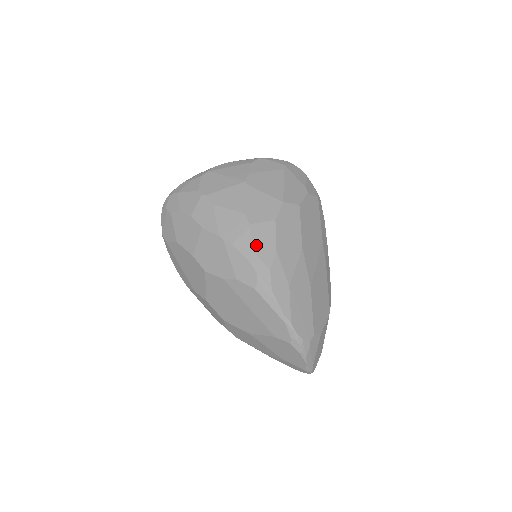
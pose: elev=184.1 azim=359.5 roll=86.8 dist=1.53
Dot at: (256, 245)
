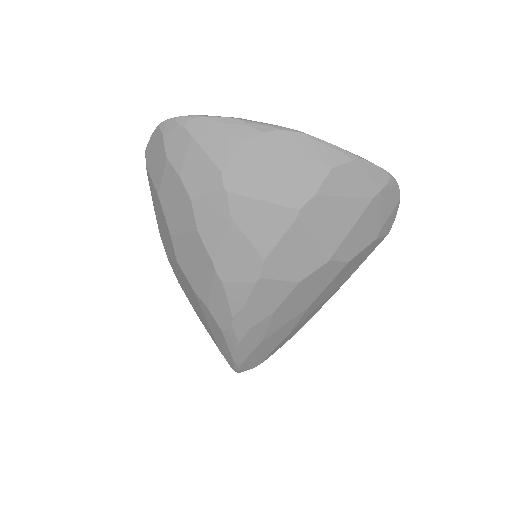
Dot at: (252, 301)
